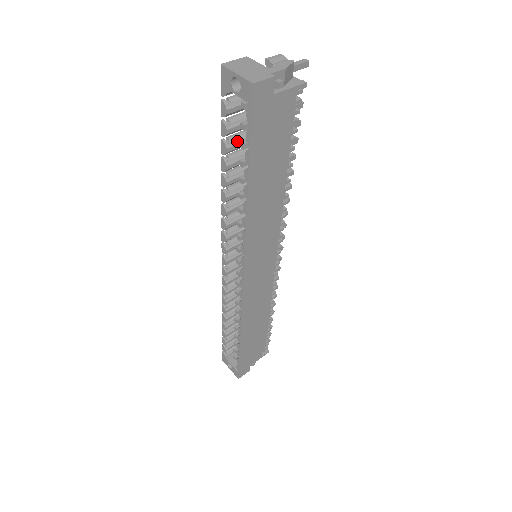
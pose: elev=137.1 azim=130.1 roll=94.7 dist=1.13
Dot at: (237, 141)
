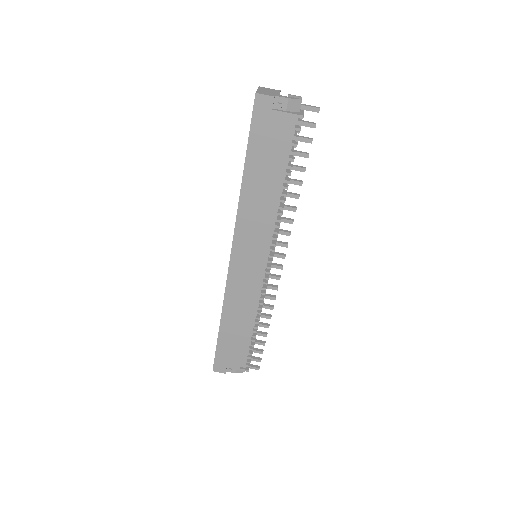
Dot at: occluded
